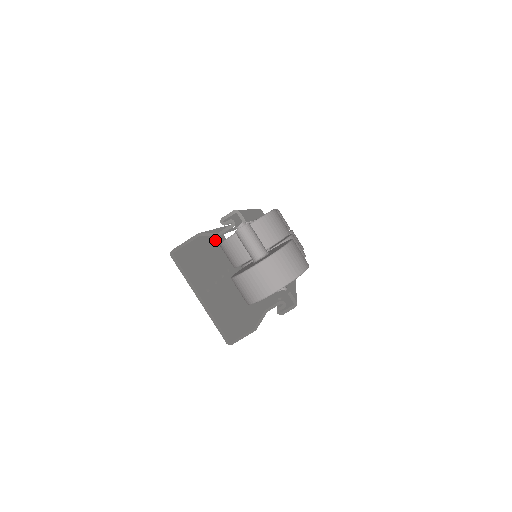
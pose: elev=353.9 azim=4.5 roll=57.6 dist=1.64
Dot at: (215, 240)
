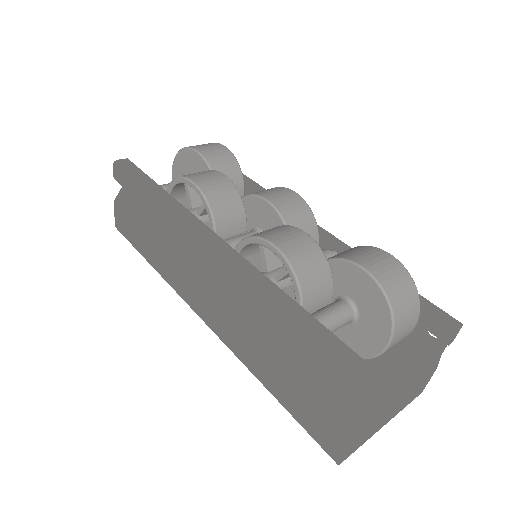
Dot at: occluded
